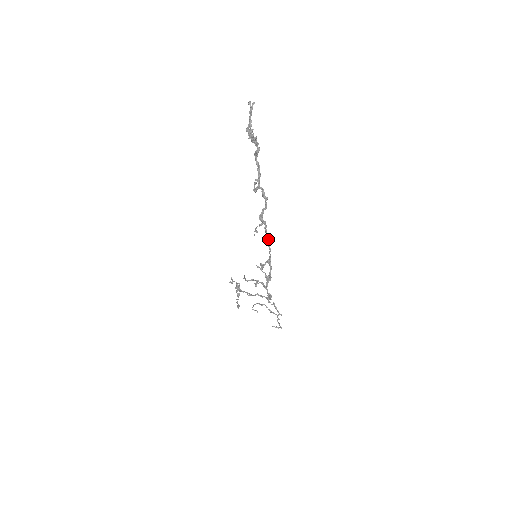
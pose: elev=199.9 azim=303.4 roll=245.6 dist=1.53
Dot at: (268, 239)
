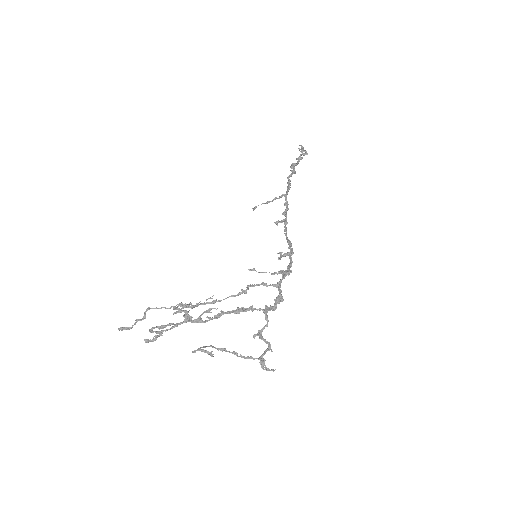
Dot at: (287, 237)
